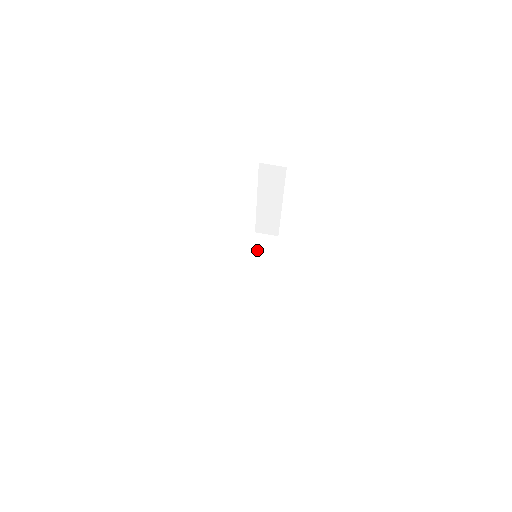
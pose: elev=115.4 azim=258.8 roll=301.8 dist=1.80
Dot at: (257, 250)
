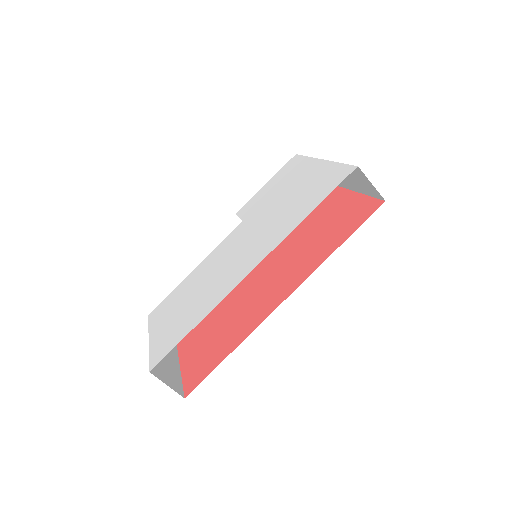
Dot at: occluded
